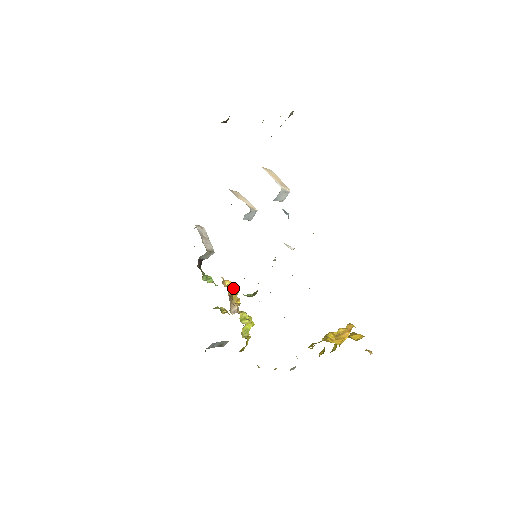
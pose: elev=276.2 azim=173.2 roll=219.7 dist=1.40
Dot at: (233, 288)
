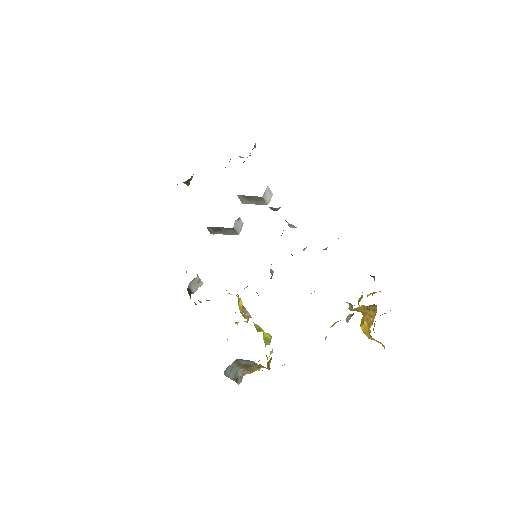
Dot at: occluded
